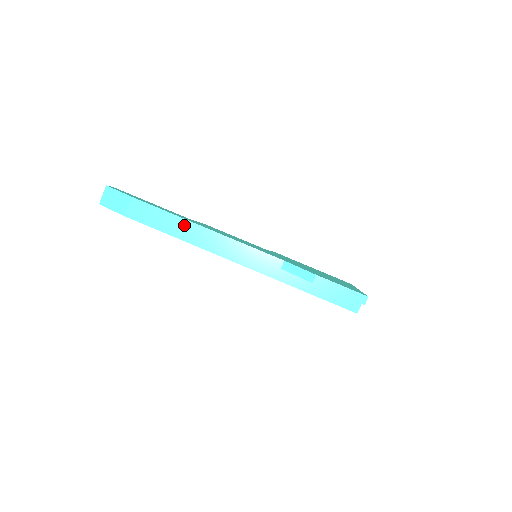
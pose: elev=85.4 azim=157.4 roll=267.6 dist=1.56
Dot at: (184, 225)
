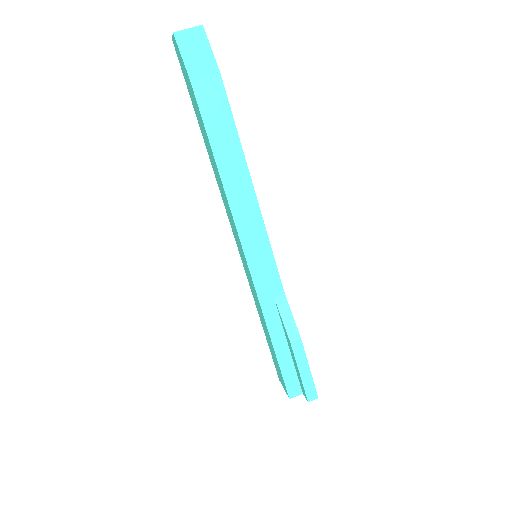
Dot at: (238, 161)
